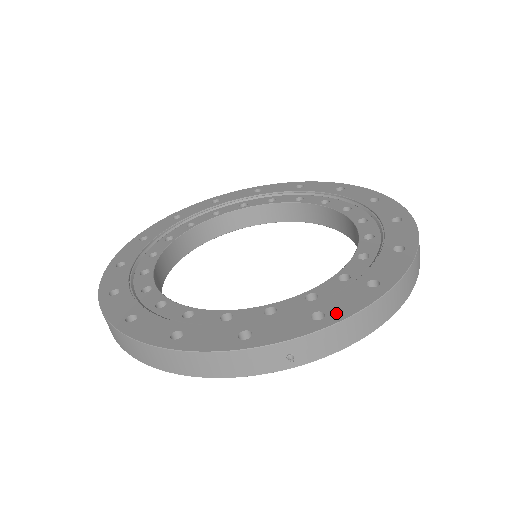
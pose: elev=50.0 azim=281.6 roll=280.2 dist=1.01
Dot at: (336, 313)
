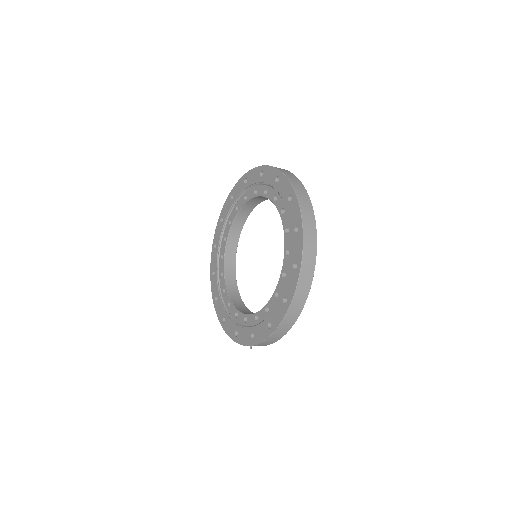
Dot at: (256, 339)
